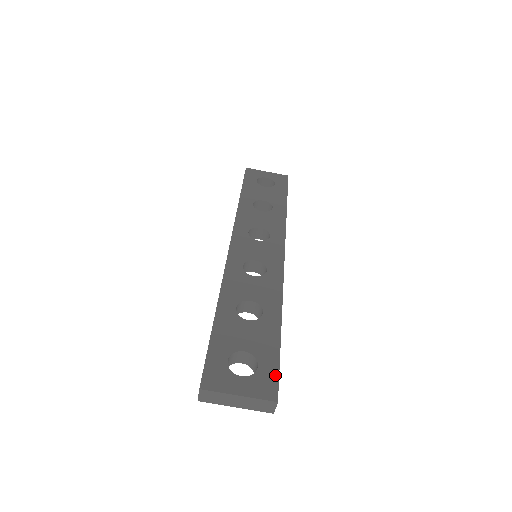
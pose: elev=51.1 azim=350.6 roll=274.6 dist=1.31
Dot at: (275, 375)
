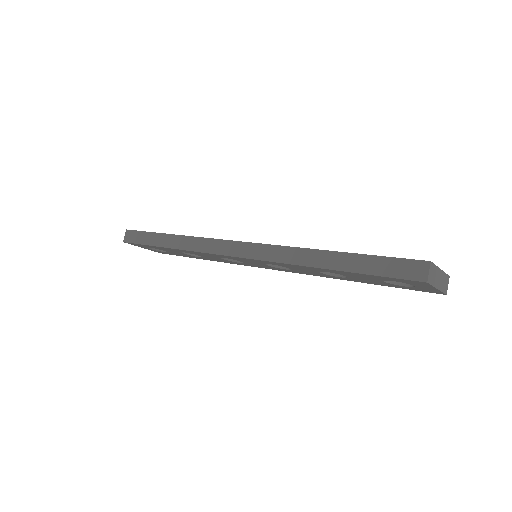
Dot at: occluded
